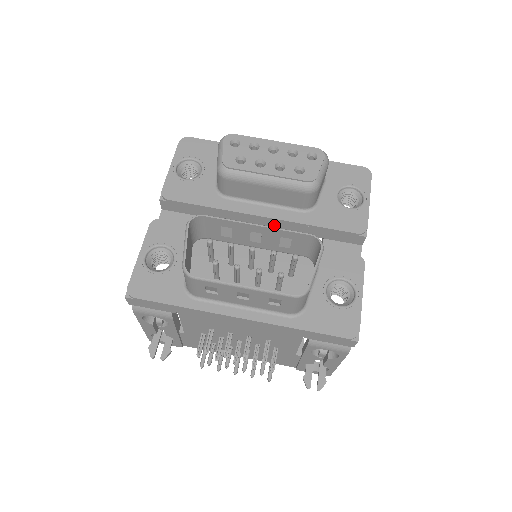
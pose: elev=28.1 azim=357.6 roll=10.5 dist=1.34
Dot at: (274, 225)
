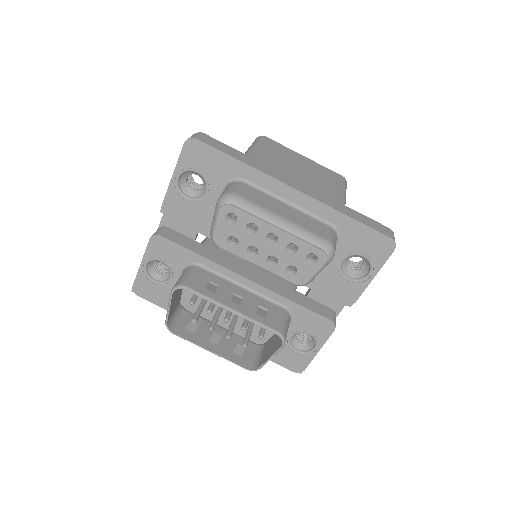
Dot at: occluded
